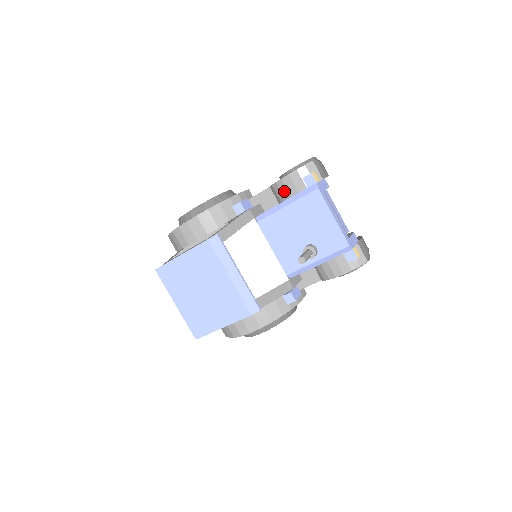
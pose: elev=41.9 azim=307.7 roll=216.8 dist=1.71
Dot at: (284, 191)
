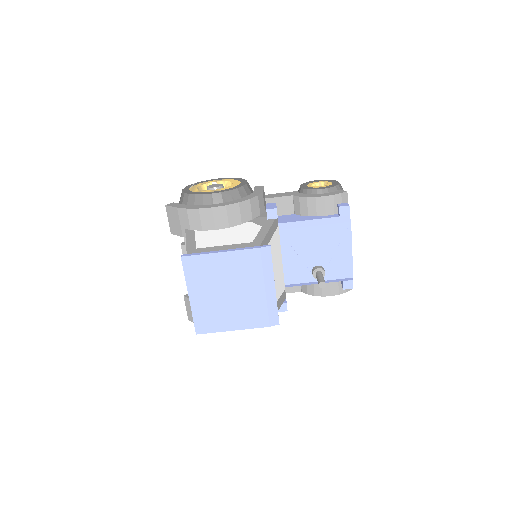
Dot at: (312, 208)
